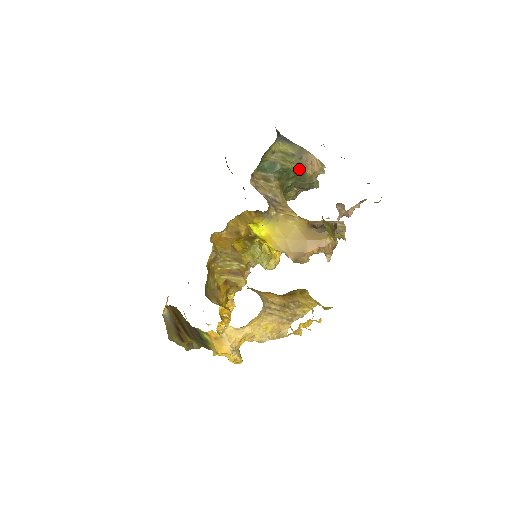
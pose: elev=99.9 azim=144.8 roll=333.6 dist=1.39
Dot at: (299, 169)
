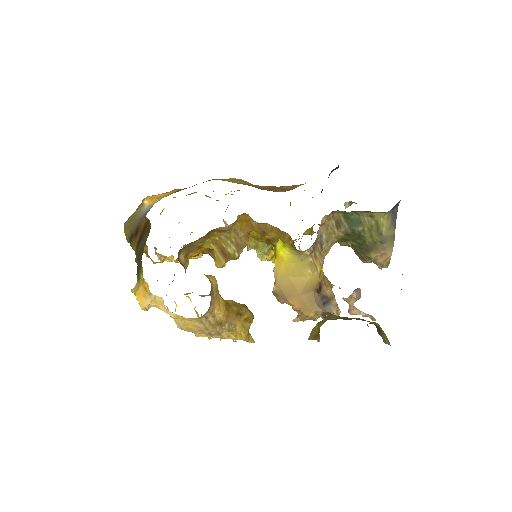
Dot at: (370, 245)
